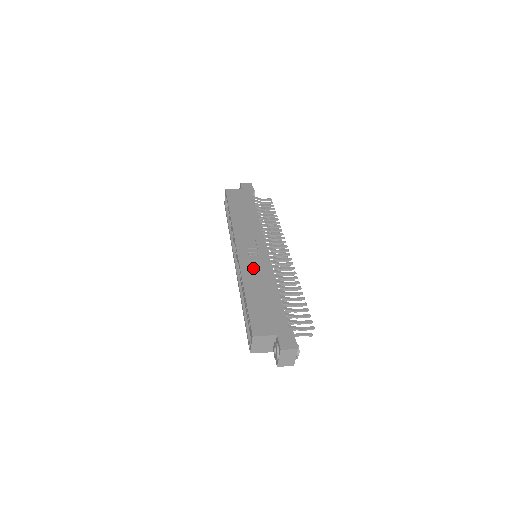
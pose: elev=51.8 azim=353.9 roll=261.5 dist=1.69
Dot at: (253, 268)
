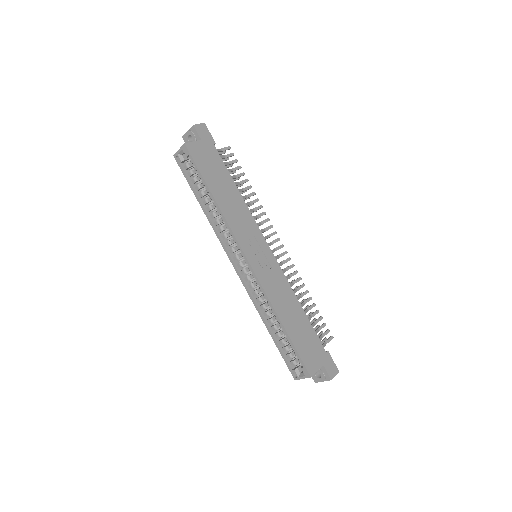
Dot at: (274, 287)
